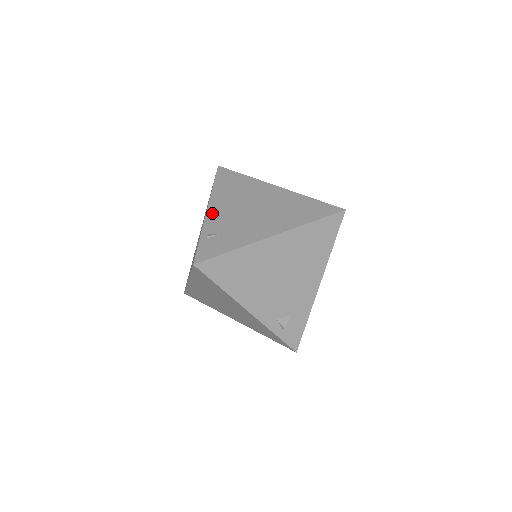
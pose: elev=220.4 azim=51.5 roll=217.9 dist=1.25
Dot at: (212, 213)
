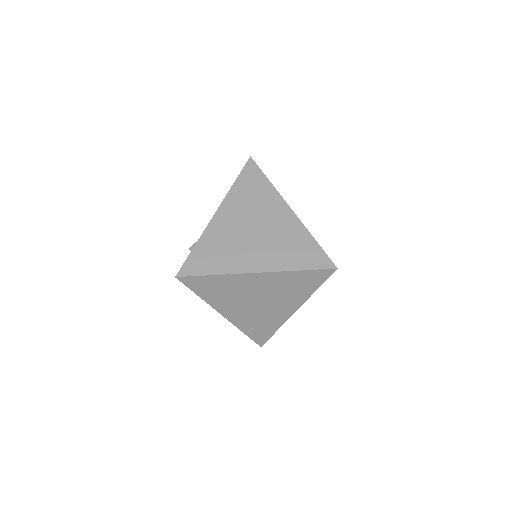
Dot at: (231, 317)
